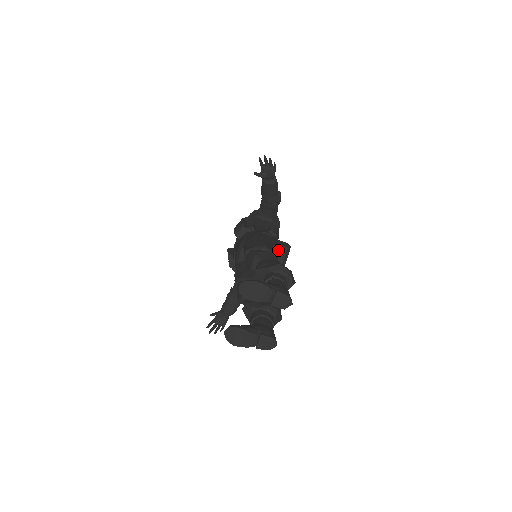
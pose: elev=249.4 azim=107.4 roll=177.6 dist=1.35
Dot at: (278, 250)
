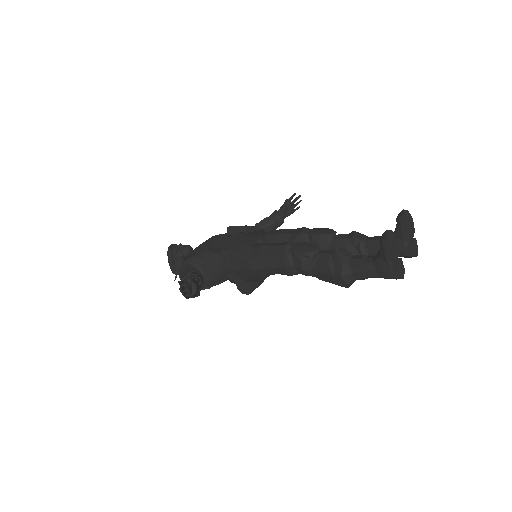
Dot at: occluded
